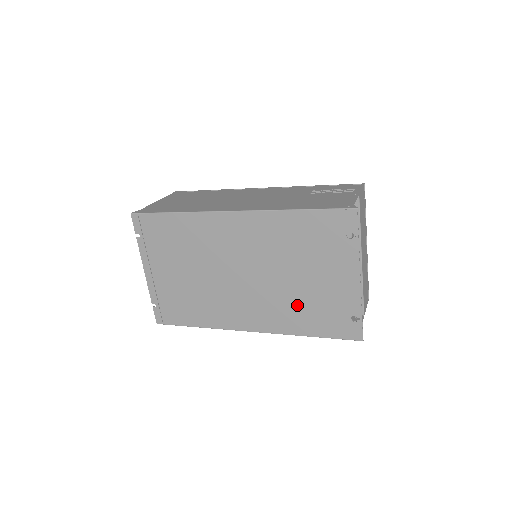
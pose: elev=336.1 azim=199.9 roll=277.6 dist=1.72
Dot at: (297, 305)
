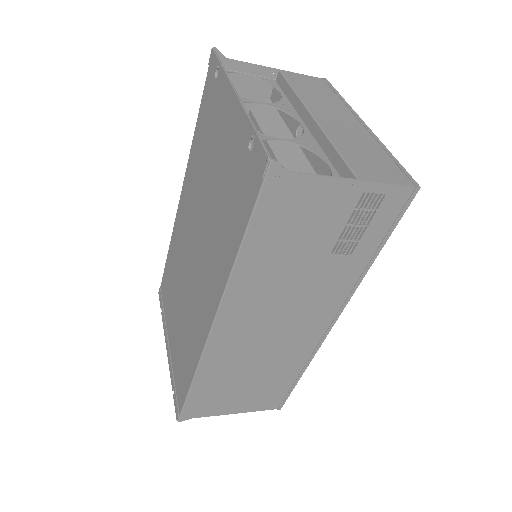
Dot at: (221, 219)
